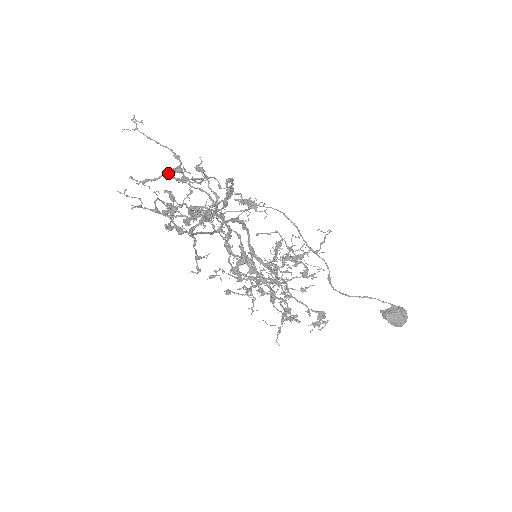
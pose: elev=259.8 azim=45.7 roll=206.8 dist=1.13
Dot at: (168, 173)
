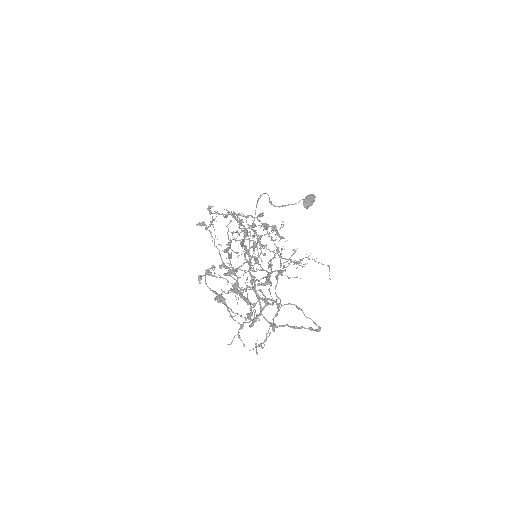
Dot at: occluded
